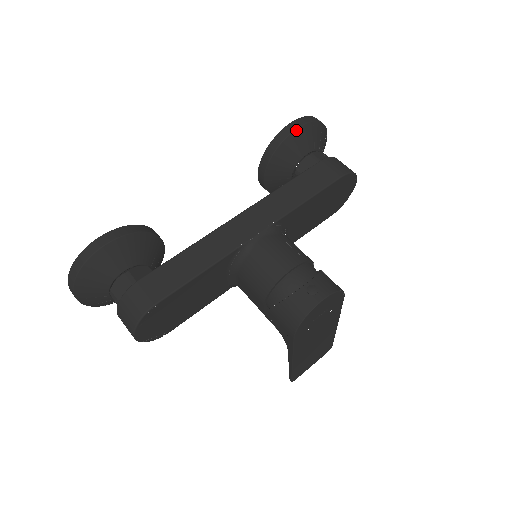
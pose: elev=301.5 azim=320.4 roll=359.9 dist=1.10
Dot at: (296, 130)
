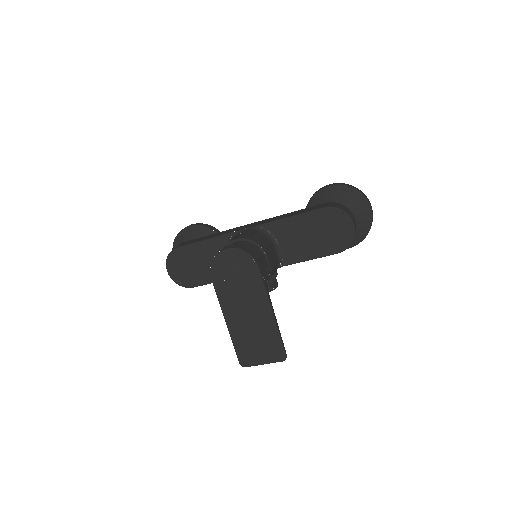
Dot at: (325, 188)
